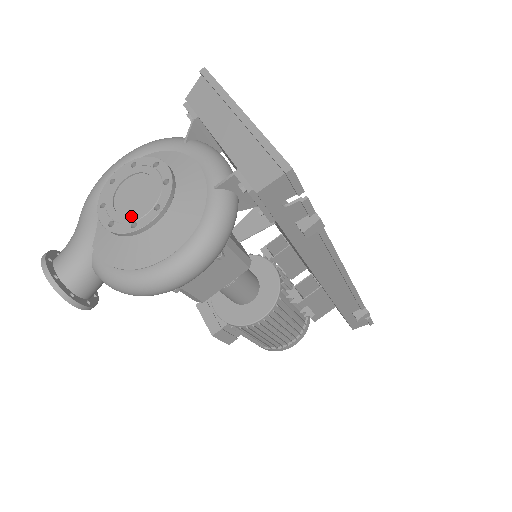
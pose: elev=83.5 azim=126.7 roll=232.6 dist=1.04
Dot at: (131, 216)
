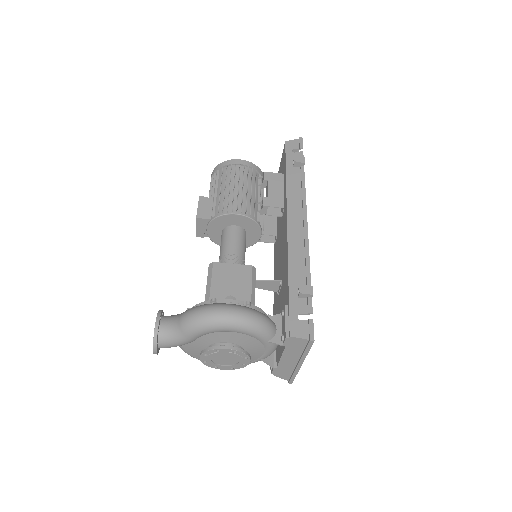
Dot at: (217, 365)
